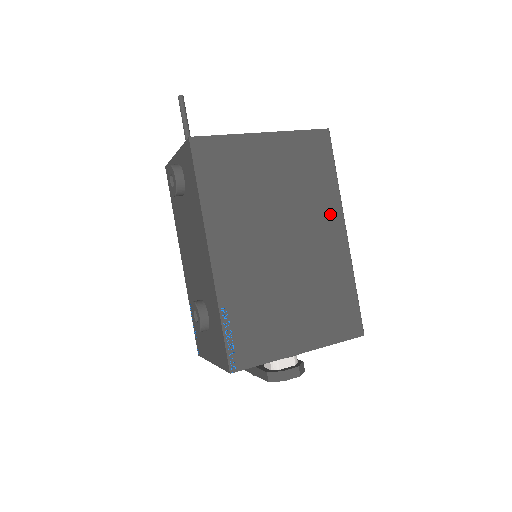
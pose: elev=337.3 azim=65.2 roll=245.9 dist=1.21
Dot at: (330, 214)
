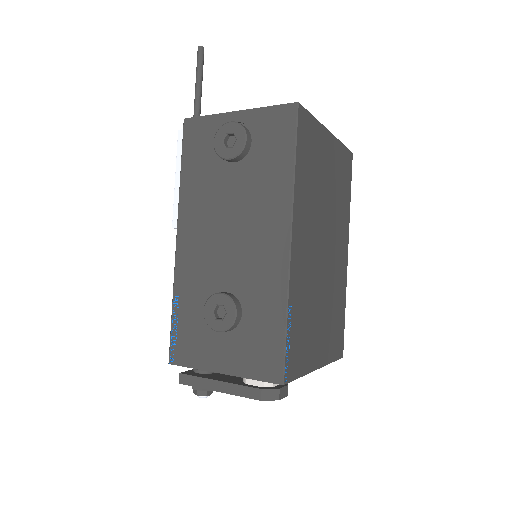
Dot at: (344, 233)
